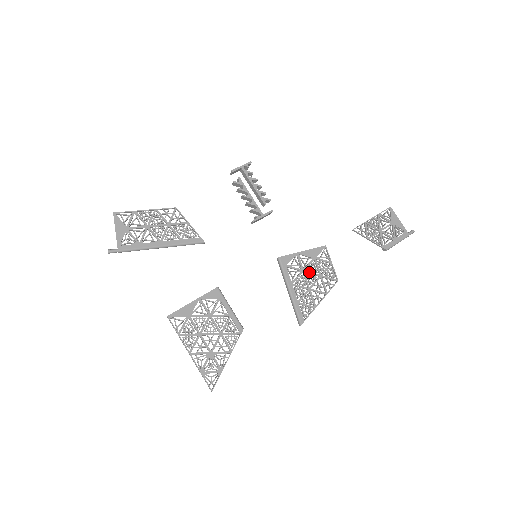
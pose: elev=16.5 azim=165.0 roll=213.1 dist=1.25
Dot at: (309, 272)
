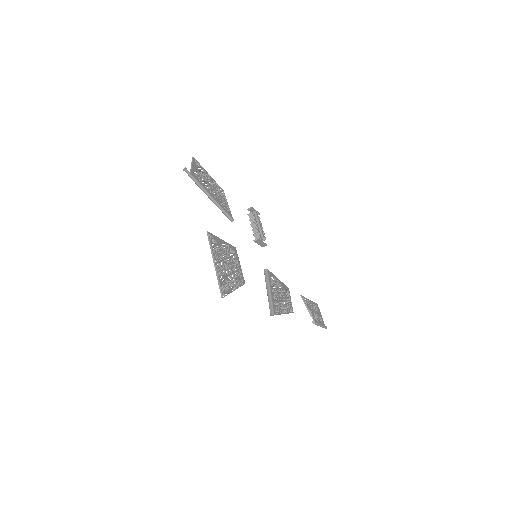
Dot at: (280, 292)
